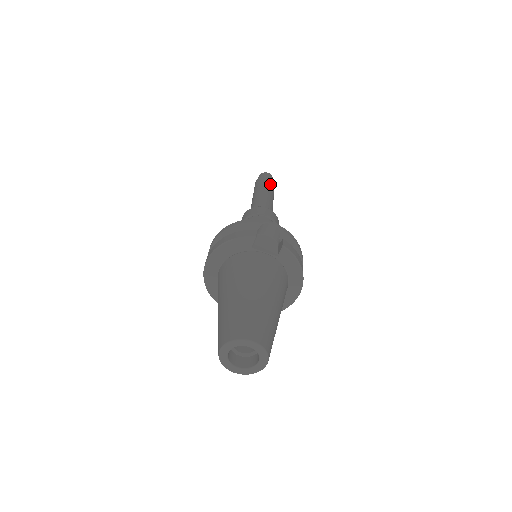
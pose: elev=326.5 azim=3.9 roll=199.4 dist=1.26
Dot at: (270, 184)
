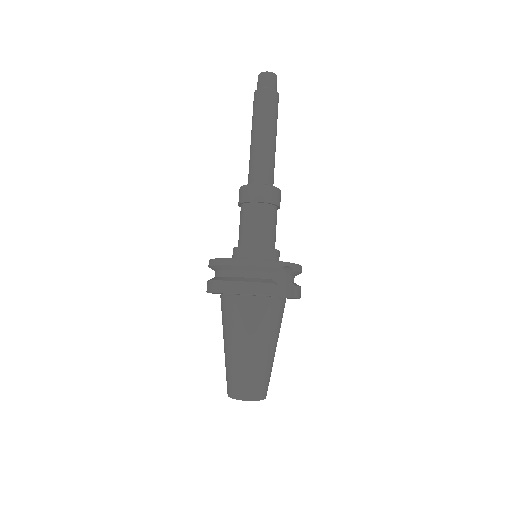
Dot at: (276, 110)
